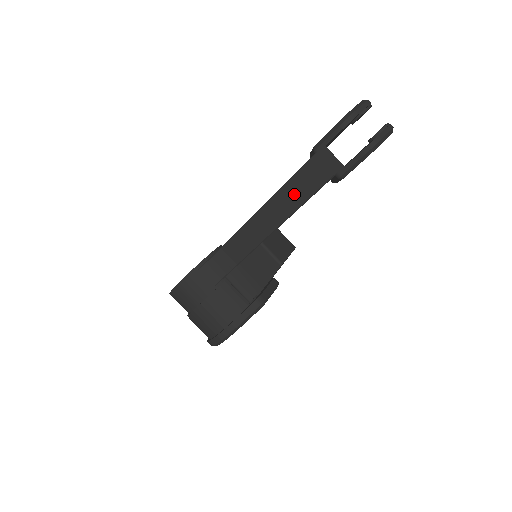
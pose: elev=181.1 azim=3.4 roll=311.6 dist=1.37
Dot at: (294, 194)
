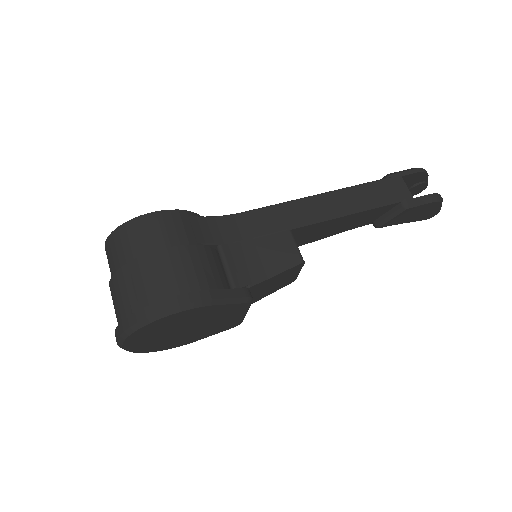
Dot at: (354, 199)
